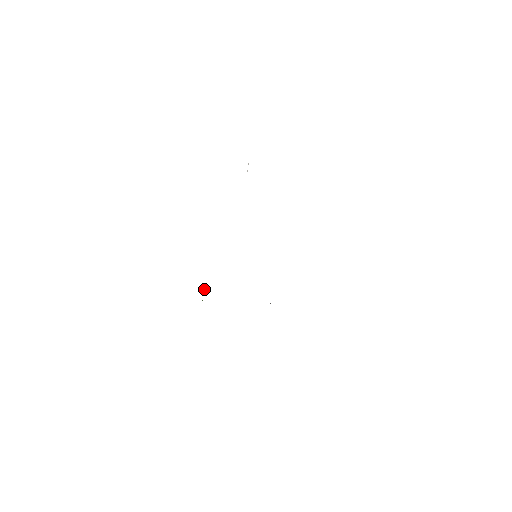
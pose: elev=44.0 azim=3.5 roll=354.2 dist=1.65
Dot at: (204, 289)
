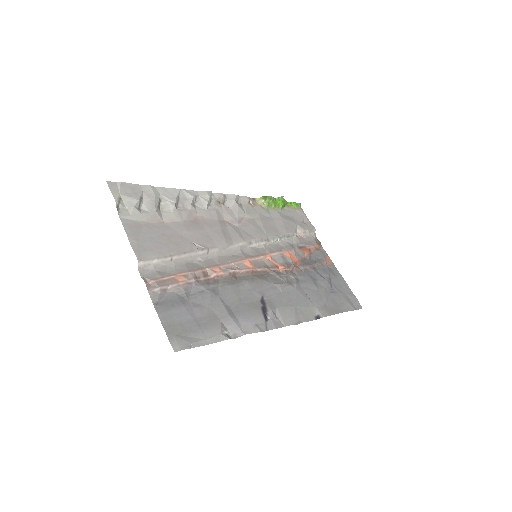
Dot at: (261, 204)
